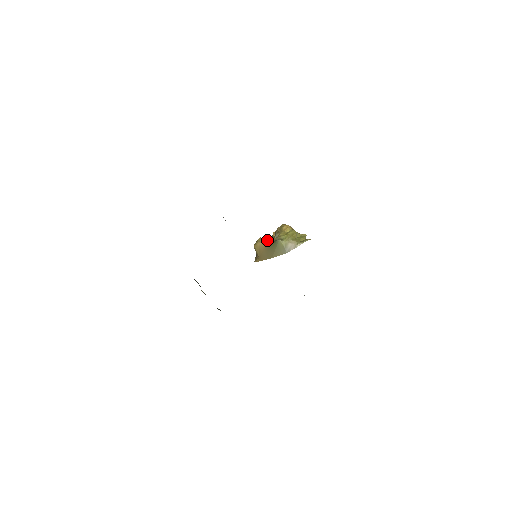
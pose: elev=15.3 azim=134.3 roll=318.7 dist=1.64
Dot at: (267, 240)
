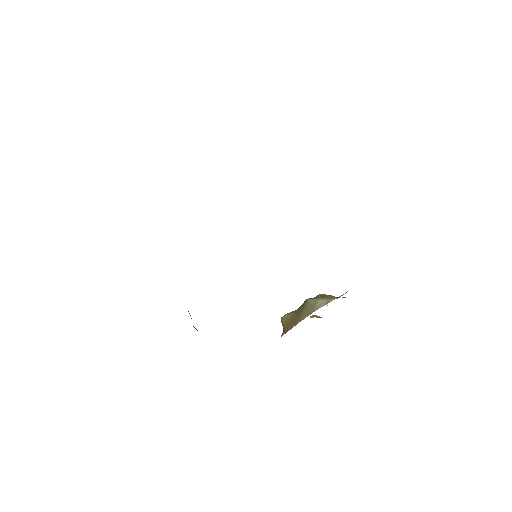
Dot at: occluded
